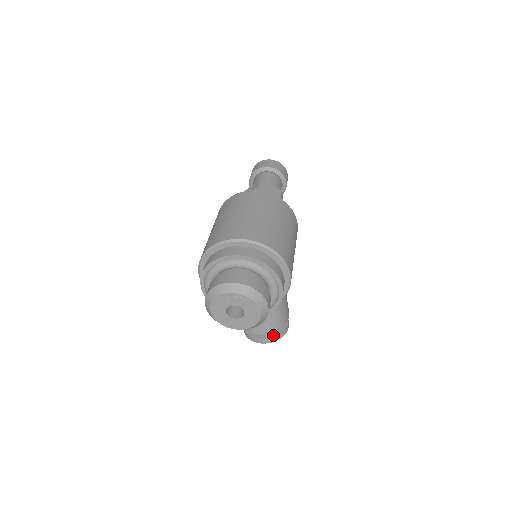
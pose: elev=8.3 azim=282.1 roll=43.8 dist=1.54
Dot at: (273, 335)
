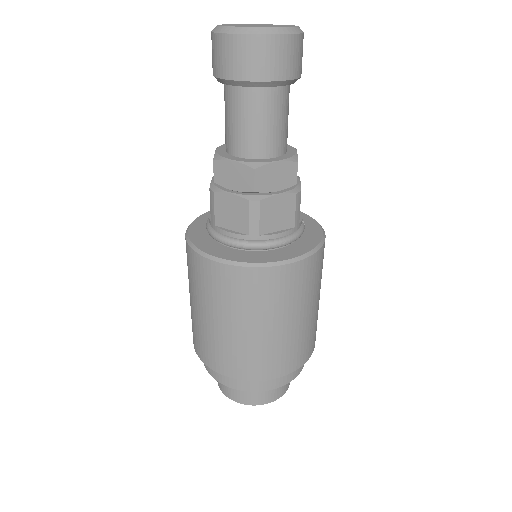
Dot at: occluded
